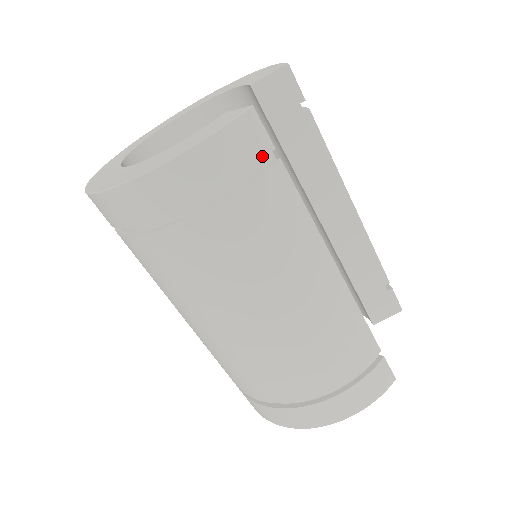
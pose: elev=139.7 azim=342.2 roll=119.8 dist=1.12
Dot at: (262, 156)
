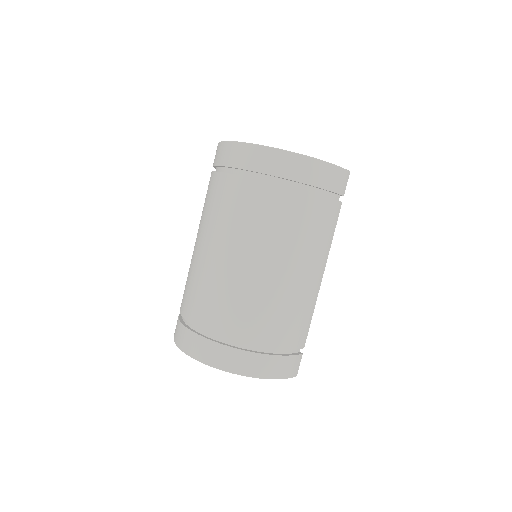
Dot at: (340, 193)
